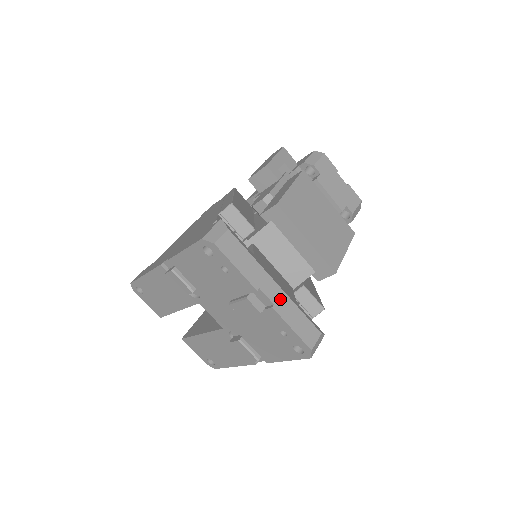
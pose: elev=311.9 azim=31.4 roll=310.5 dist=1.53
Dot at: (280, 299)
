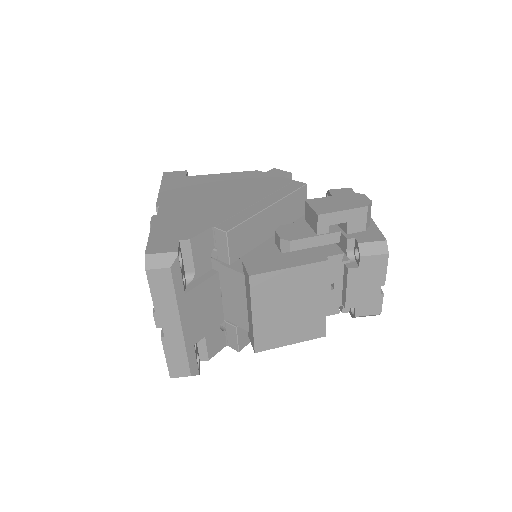
Dot at: (174, 337)
